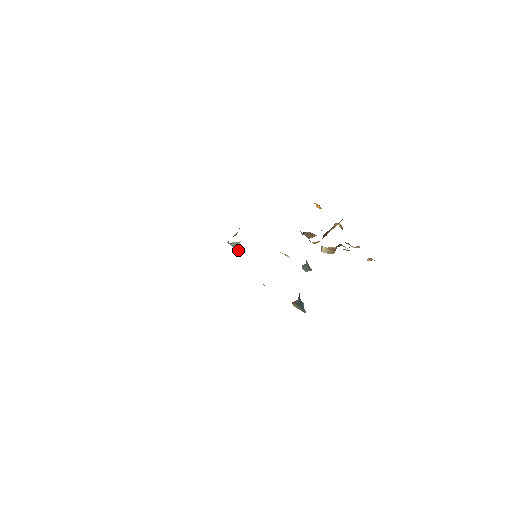
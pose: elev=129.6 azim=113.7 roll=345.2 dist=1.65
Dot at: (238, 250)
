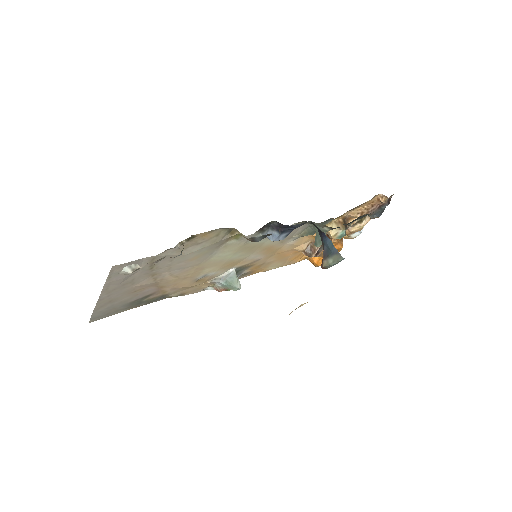
Dot at: (236, 285)
